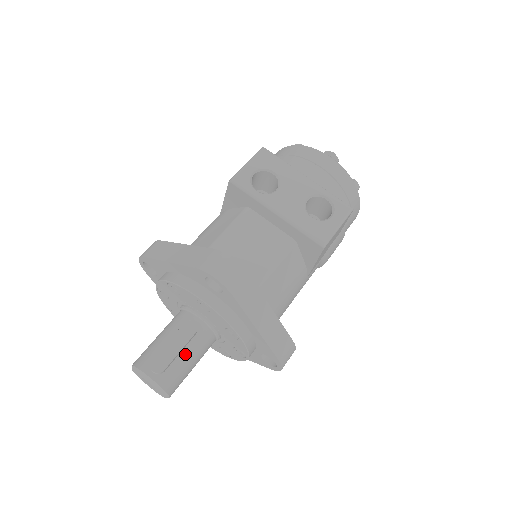
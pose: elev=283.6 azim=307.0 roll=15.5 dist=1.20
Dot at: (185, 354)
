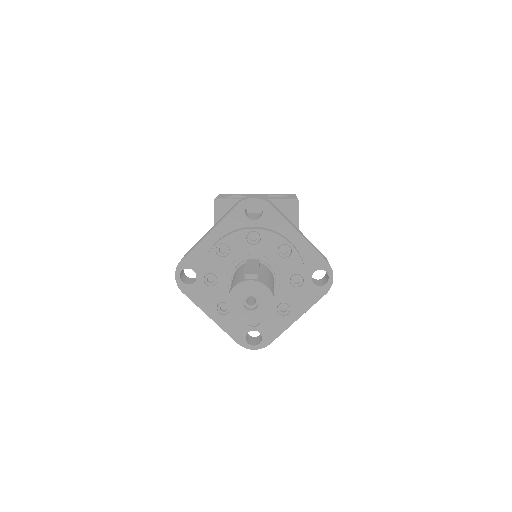
Dot at: (263, 273)
